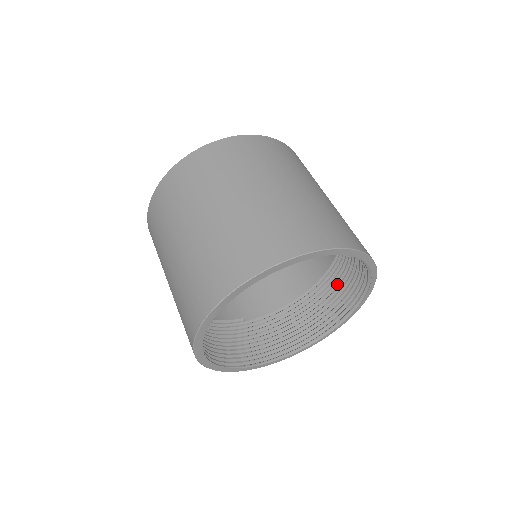
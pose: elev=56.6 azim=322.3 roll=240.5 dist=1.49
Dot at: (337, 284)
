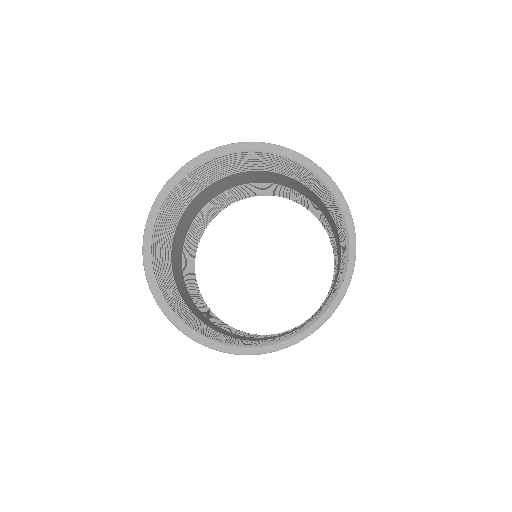
Dot at: occluded
